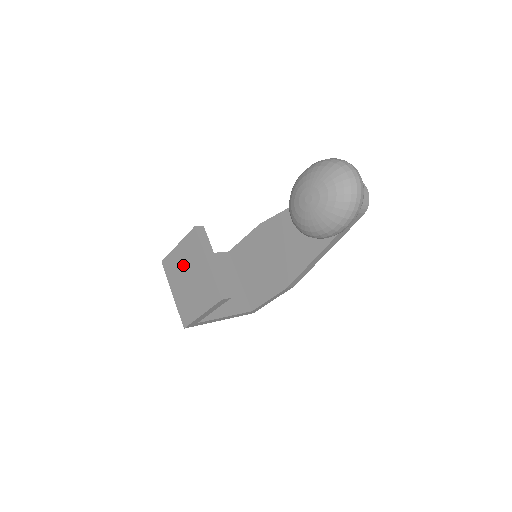
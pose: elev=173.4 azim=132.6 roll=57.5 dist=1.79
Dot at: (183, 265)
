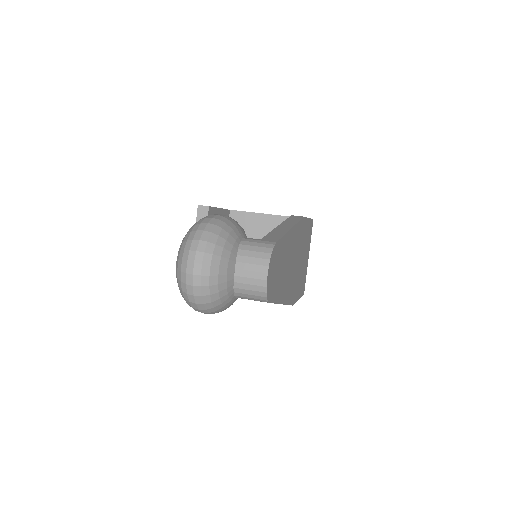
Dot at: occluded
